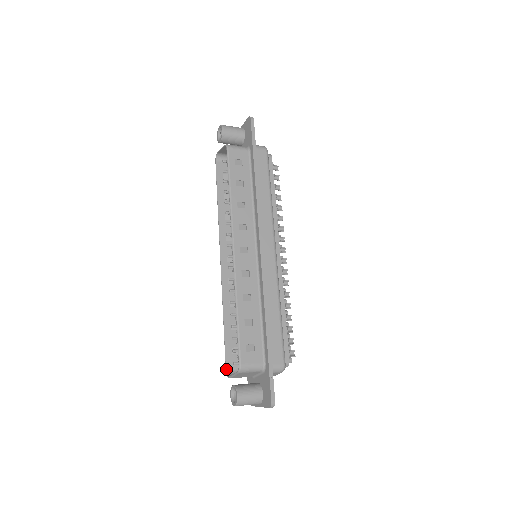
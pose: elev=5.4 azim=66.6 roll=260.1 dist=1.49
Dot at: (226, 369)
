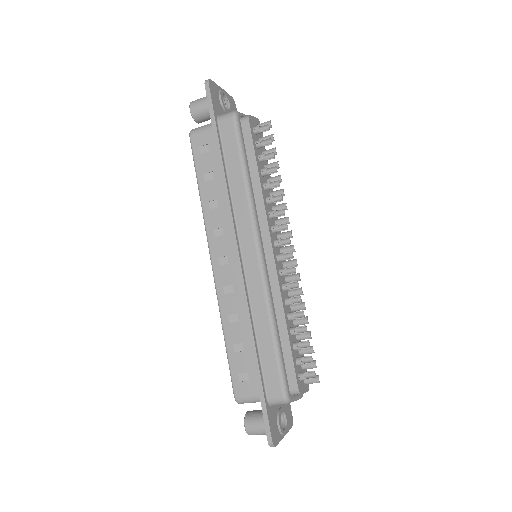
Dot at: occluded
